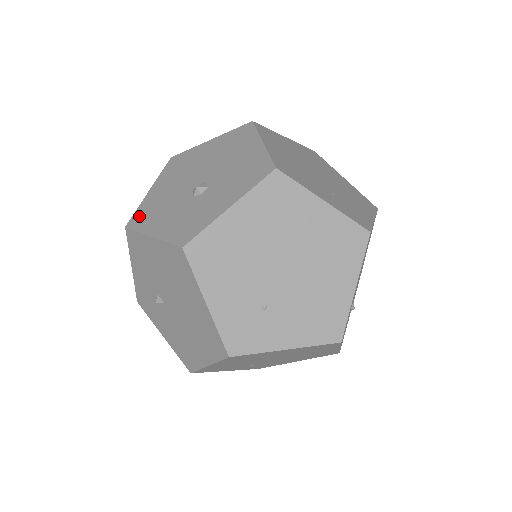
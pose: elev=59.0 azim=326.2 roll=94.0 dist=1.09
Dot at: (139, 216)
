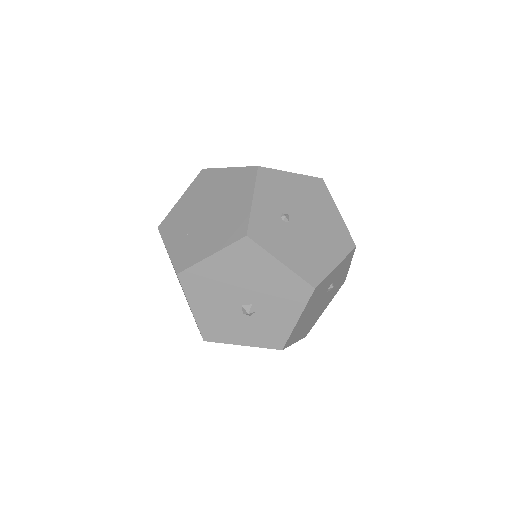
Dot at: occluded
